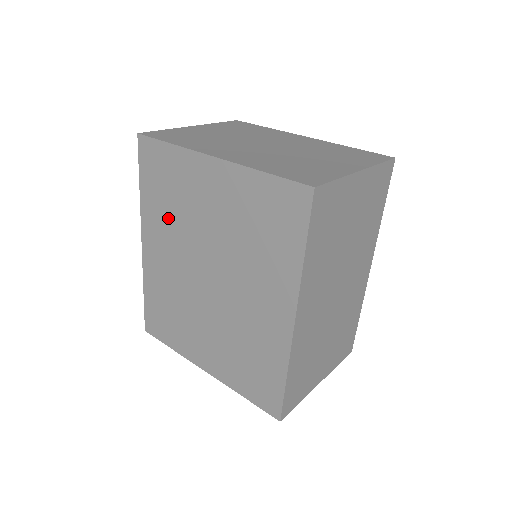
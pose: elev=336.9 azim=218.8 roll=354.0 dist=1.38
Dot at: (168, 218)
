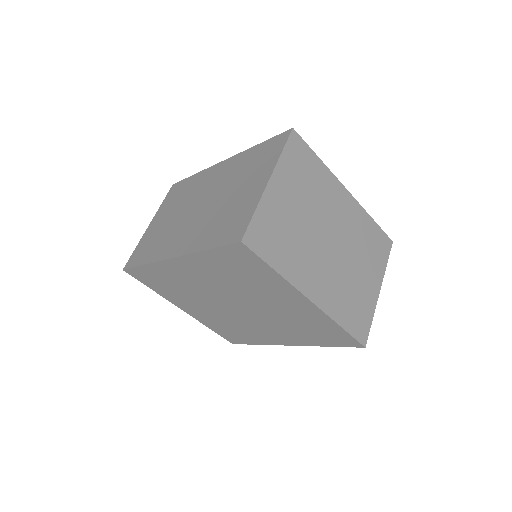
Dot at: (224, 277)
